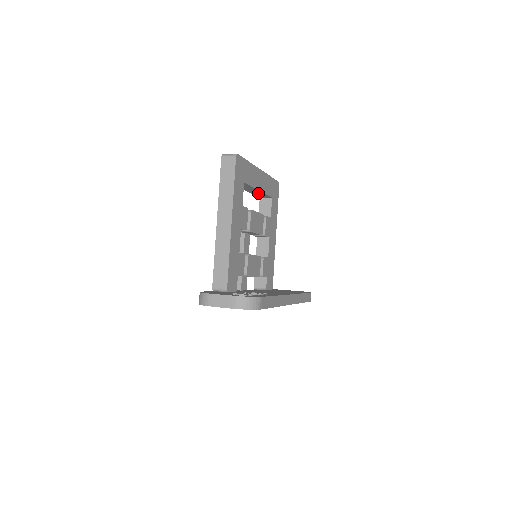
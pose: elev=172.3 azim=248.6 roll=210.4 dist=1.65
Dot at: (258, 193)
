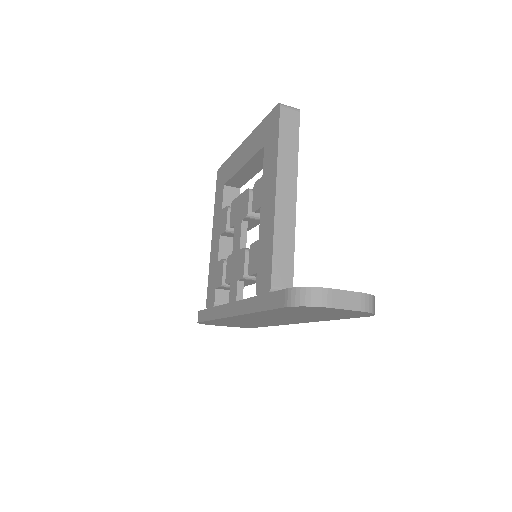
Dot at: (244, 176)
